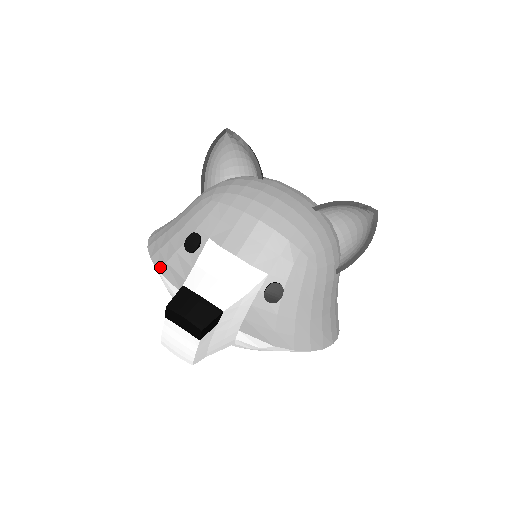
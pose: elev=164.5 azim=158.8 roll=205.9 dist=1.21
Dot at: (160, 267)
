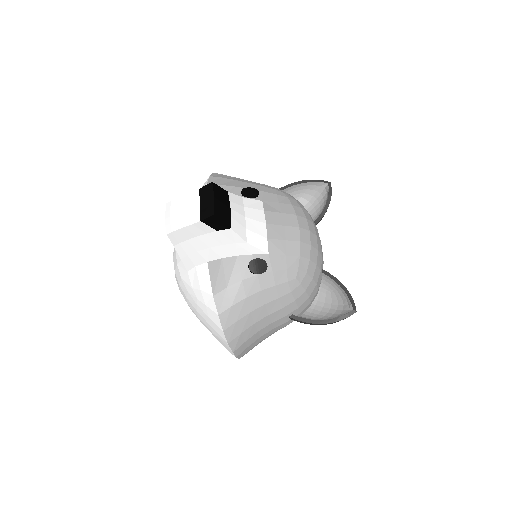
Dot at: occluded
